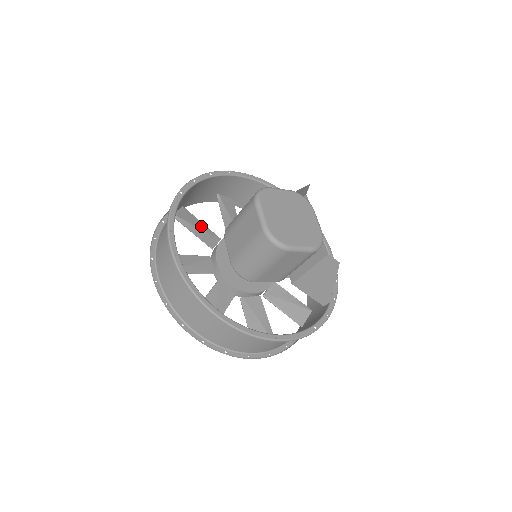
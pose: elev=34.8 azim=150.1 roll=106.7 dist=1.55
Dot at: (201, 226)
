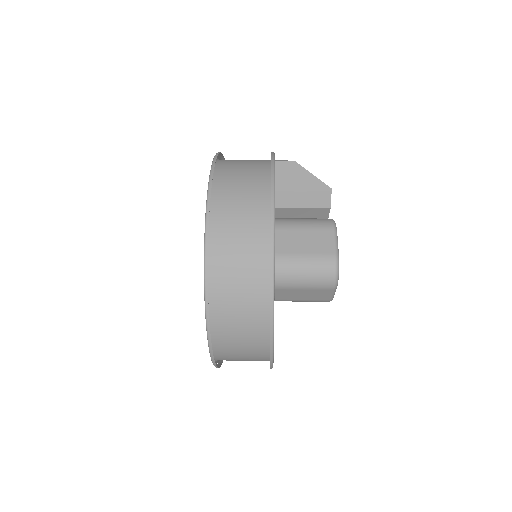
Dot at: occluded
